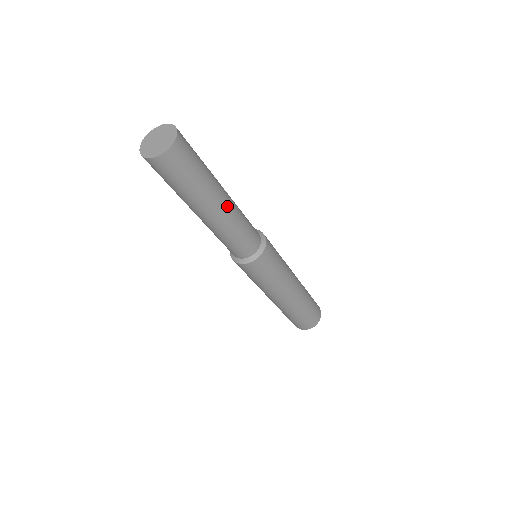
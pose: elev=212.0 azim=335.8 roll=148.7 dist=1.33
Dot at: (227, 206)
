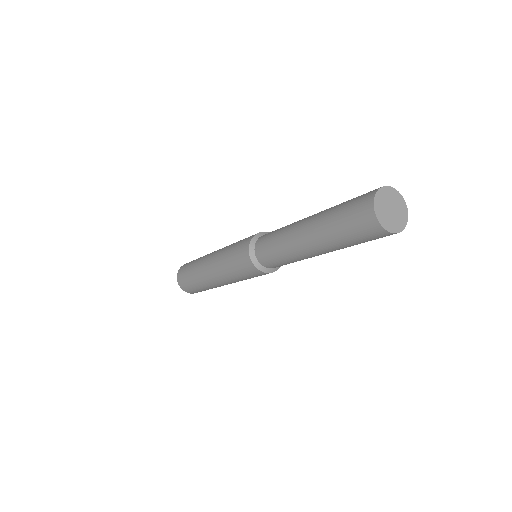
Dot at: (321, 254)
